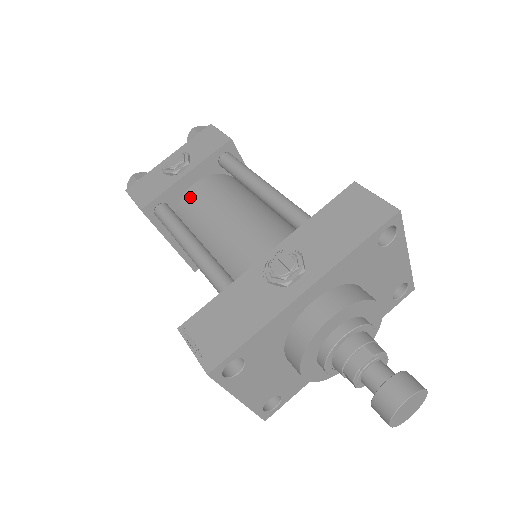
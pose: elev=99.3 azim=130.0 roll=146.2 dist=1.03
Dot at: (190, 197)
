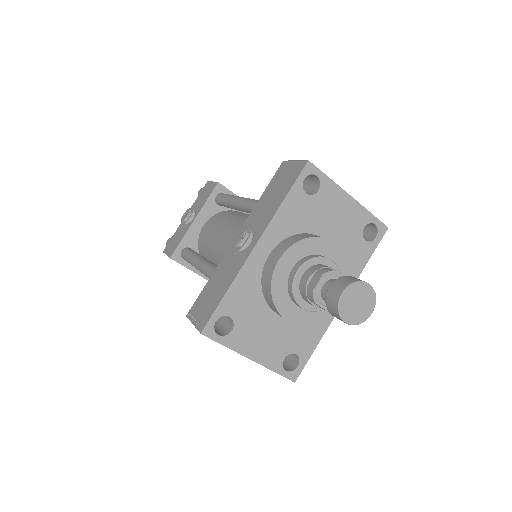
Dot at: (202, 235)
